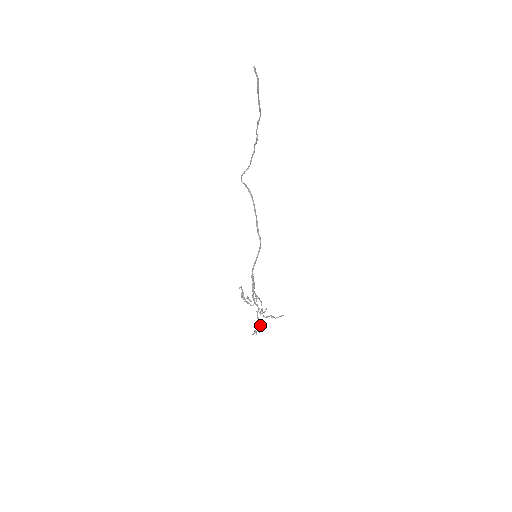
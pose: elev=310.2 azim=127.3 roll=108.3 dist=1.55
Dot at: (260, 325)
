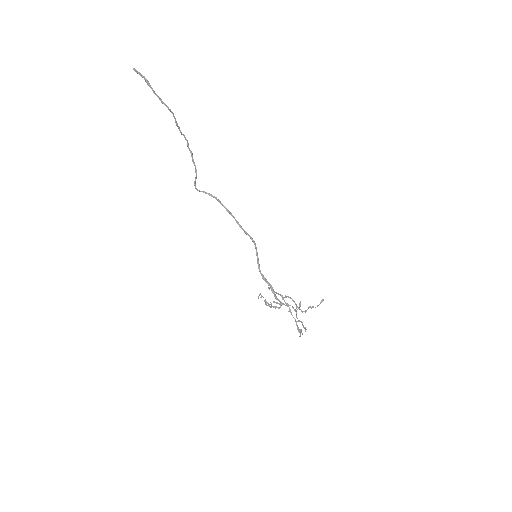
Dot at: (302, 323)
